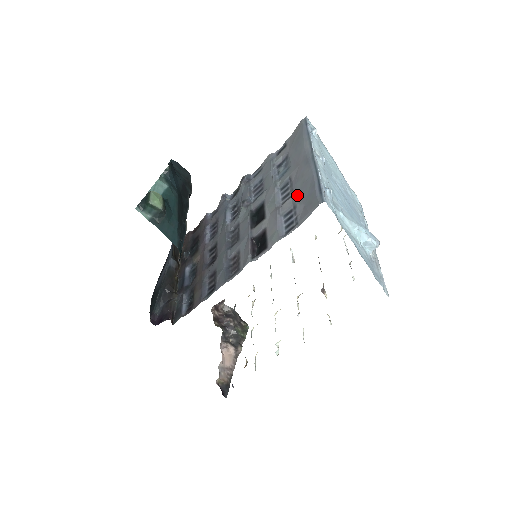
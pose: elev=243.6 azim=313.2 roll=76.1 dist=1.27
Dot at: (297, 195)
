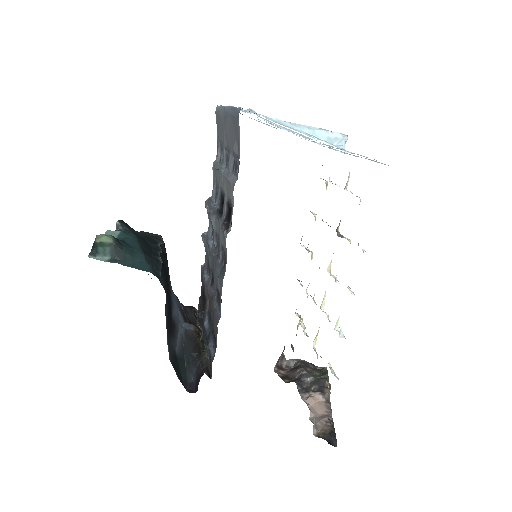
Dot at: (231, 145)
